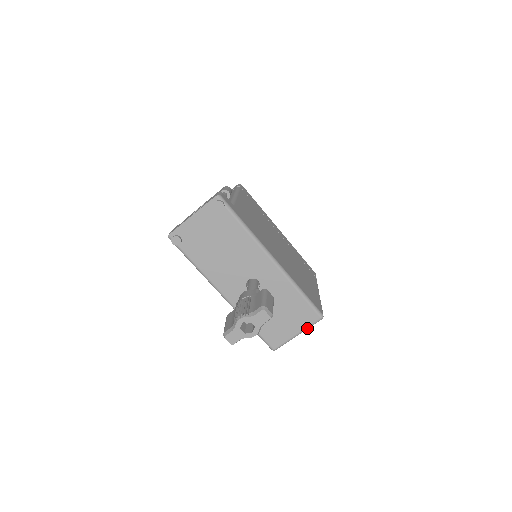
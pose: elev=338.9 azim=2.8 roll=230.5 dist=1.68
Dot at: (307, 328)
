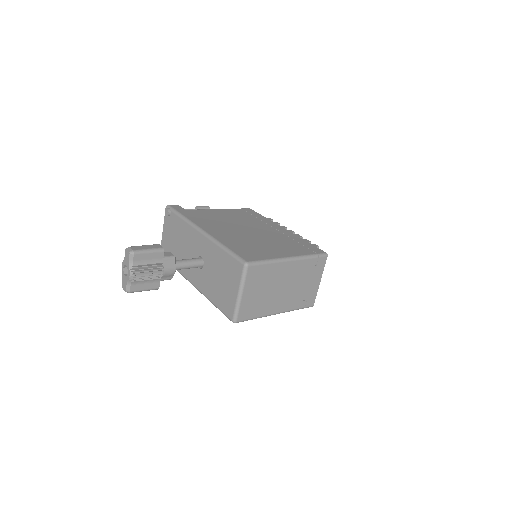
Dot at: (241, 283)
